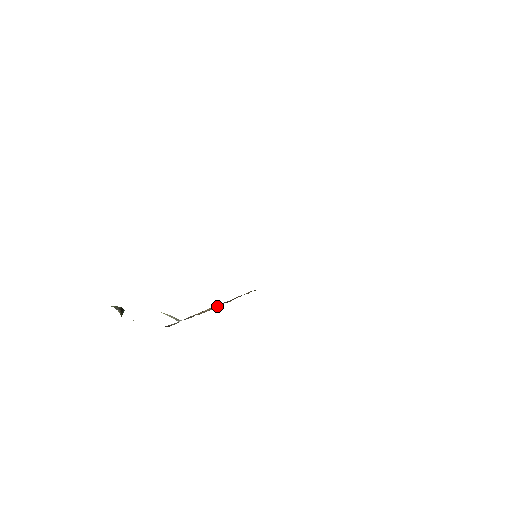
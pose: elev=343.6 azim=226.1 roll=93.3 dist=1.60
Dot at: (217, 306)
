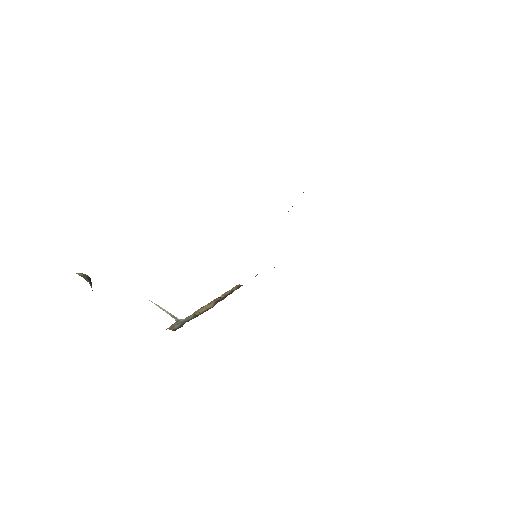
Dot at: (211, 304)
